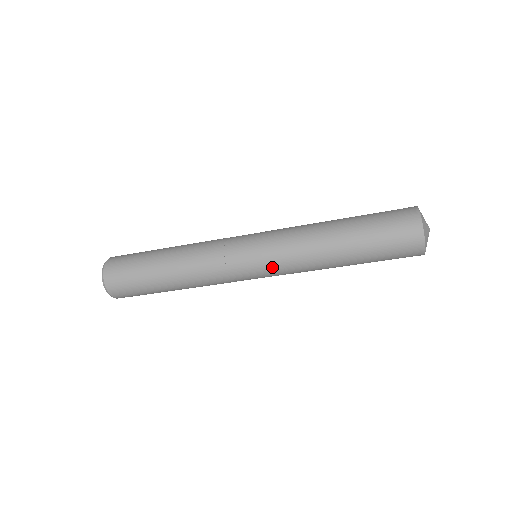
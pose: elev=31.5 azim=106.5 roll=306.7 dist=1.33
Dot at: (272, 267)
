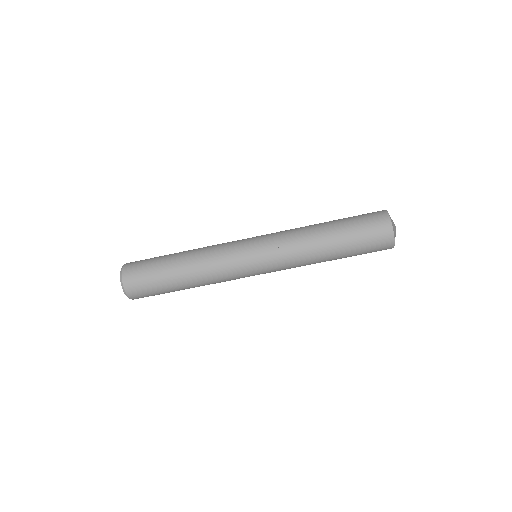
Dot at: (269, 249)
